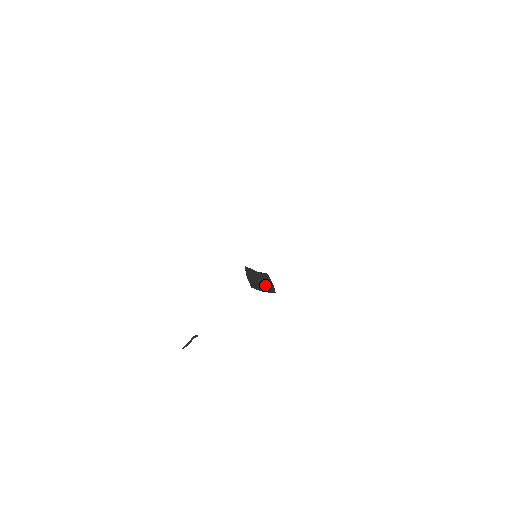
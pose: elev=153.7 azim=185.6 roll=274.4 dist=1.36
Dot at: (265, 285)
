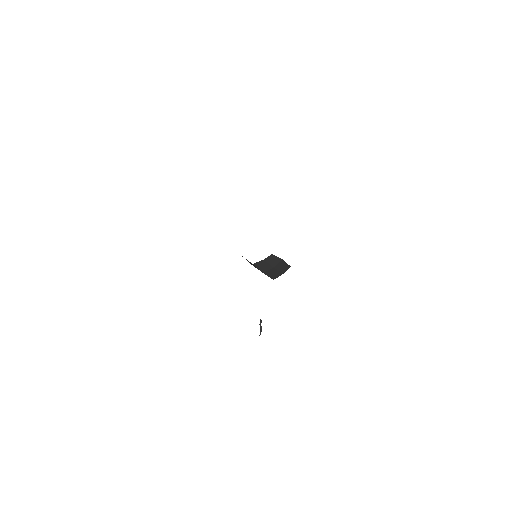
Dot at: (279, 266)
